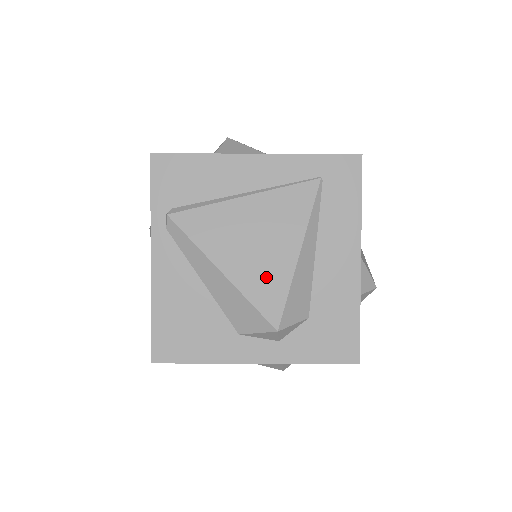
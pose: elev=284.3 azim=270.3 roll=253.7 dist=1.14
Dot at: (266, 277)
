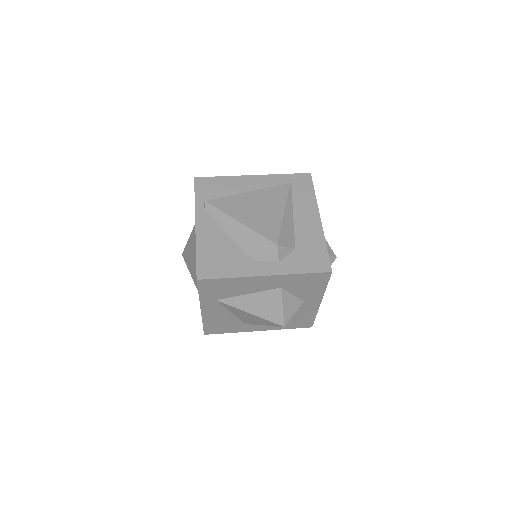
Dot at: (266, 222)
